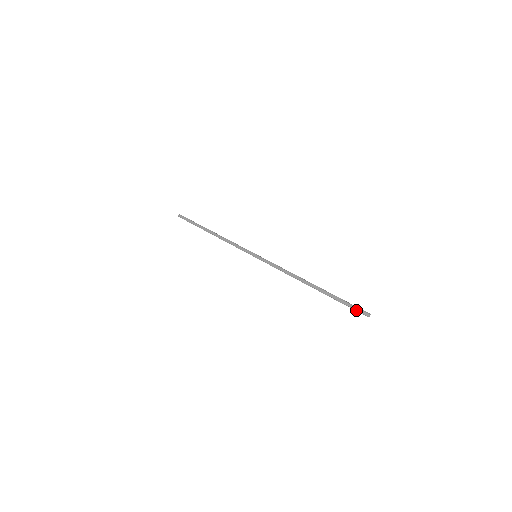
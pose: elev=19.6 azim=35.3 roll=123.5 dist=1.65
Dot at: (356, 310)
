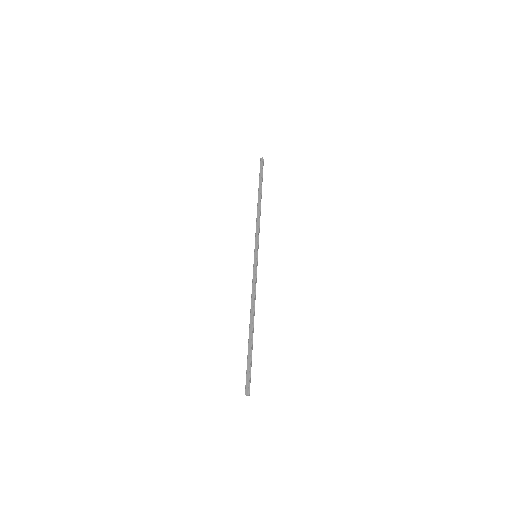
Dot at: (246, 380)
